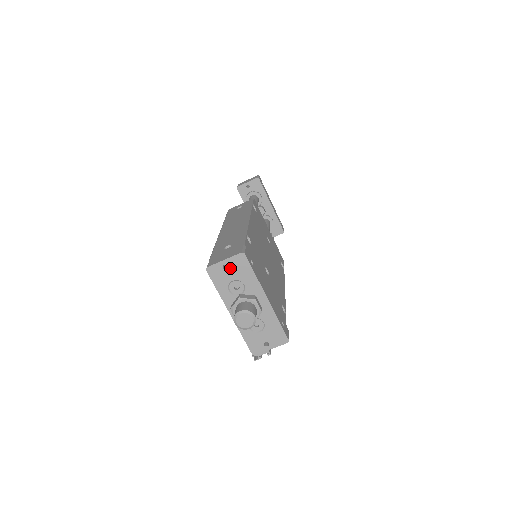
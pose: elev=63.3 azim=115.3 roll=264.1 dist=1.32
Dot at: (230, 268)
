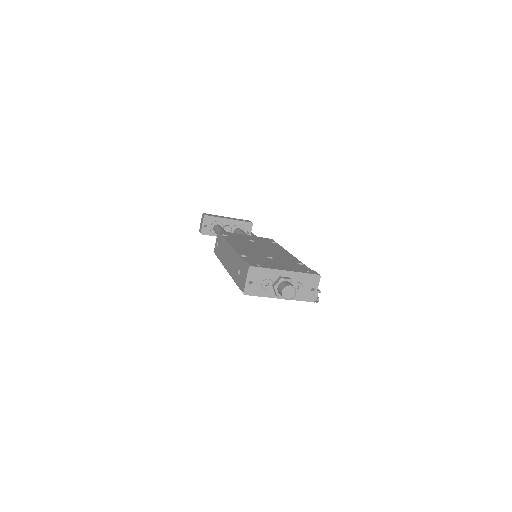
Dot at: (253, 280)
